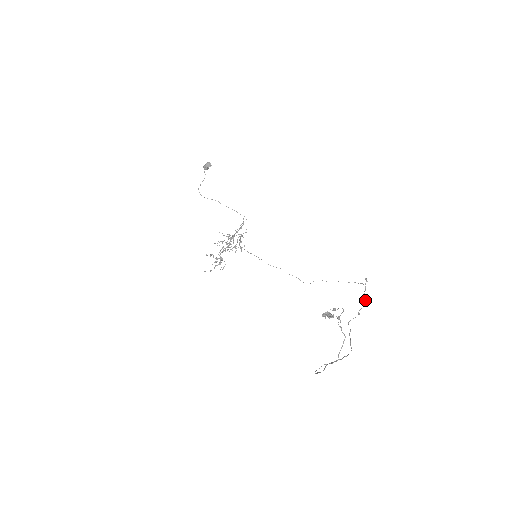
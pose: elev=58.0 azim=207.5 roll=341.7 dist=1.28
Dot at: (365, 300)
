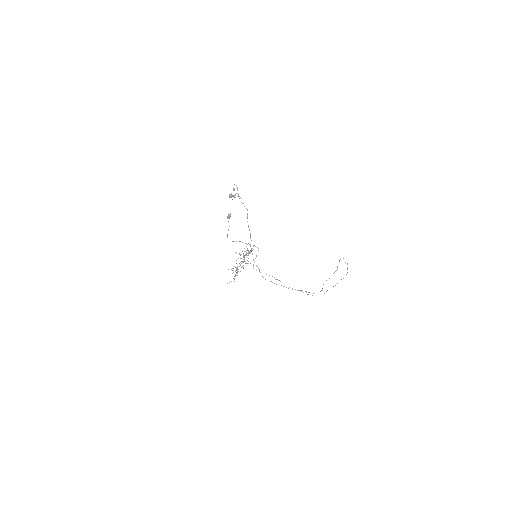
Dot at: (337, 267)
